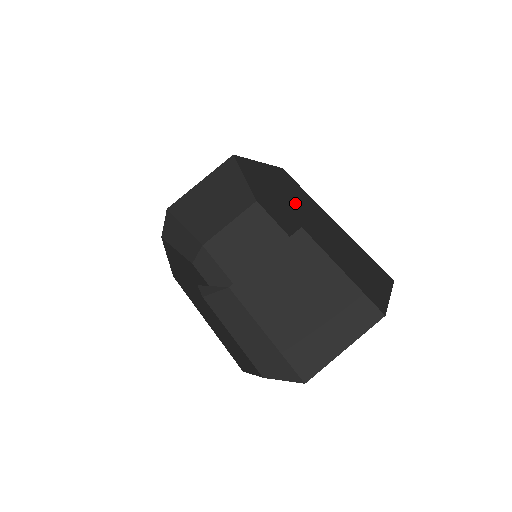
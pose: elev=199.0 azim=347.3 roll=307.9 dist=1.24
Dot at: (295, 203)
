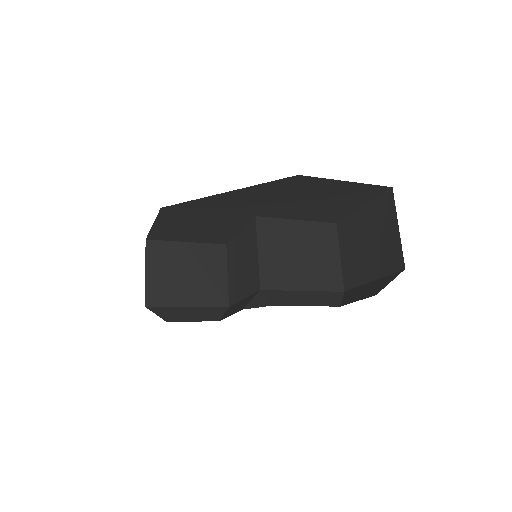
Dot at: (278, 197)
